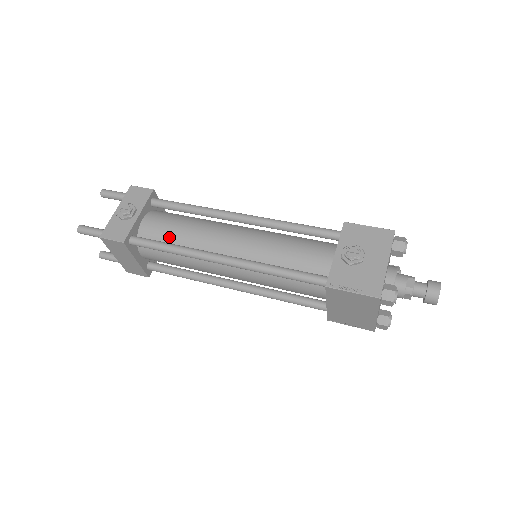
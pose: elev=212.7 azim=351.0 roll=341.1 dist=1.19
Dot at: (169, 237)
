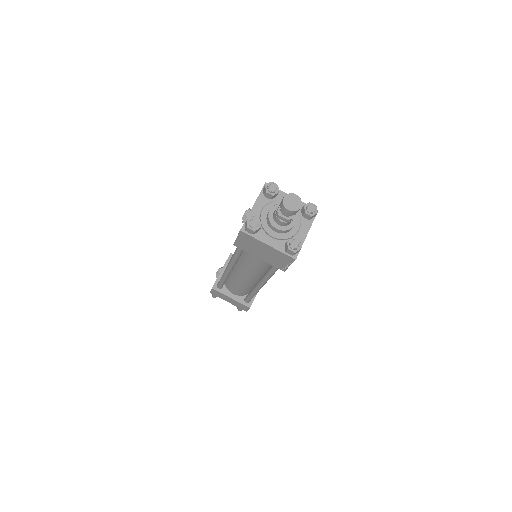
Dot at: occluded
